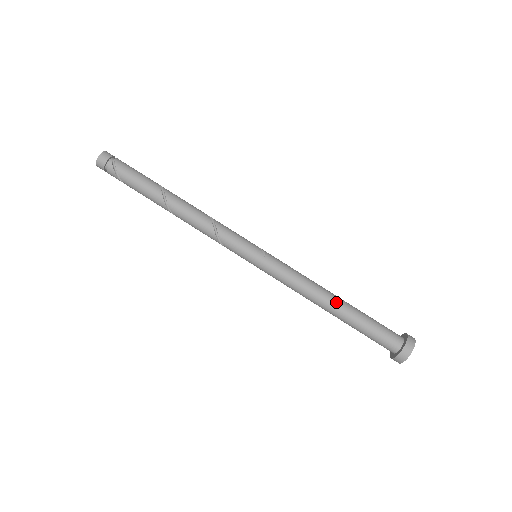
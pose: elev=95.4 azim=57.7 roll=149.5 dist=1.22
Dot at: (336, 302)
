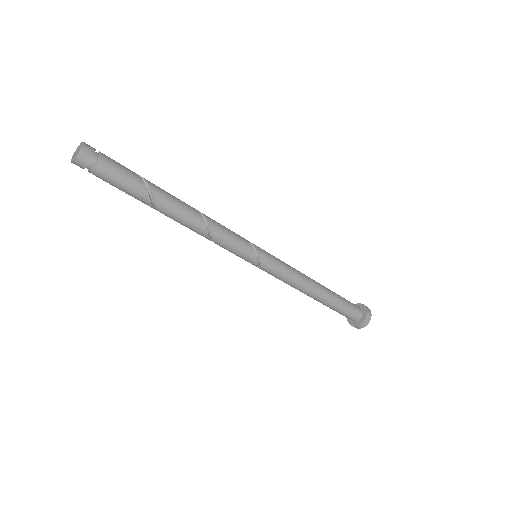
Dot at: occluded
